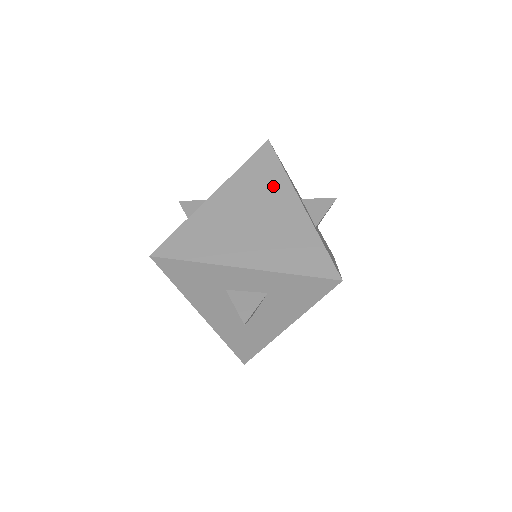
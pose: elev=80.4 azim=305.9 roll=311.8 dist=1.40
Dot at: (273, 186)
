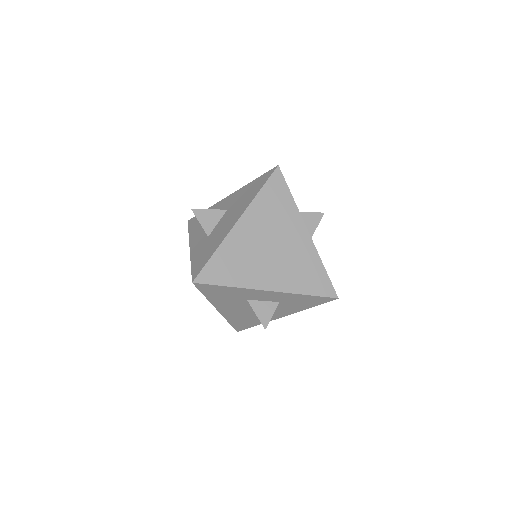
Dot at: (285, 214)
